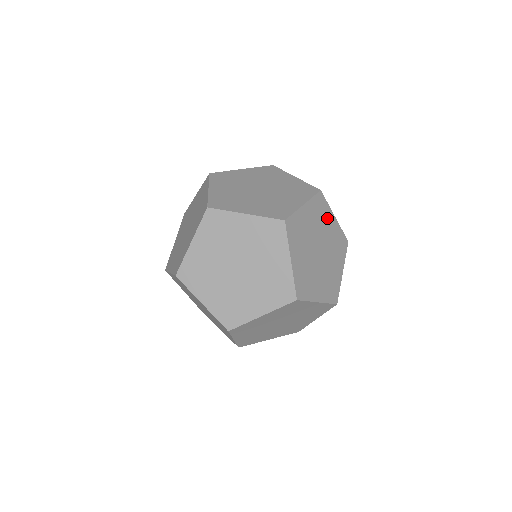
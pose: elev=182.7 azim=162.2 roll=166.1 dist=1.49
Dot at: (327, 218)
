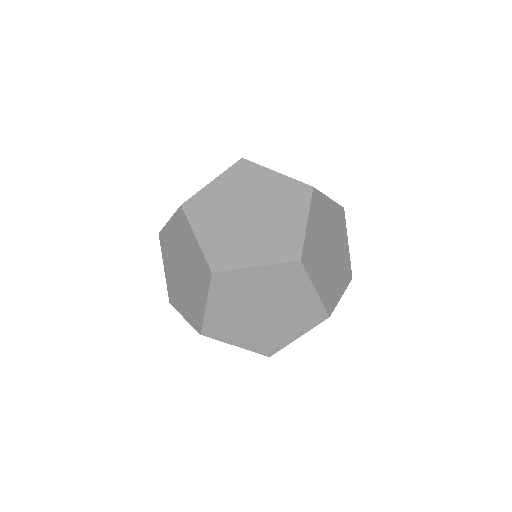
Dot at: (260, 178)
